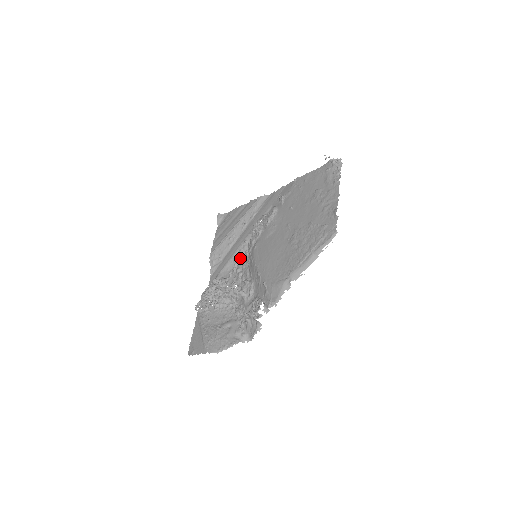
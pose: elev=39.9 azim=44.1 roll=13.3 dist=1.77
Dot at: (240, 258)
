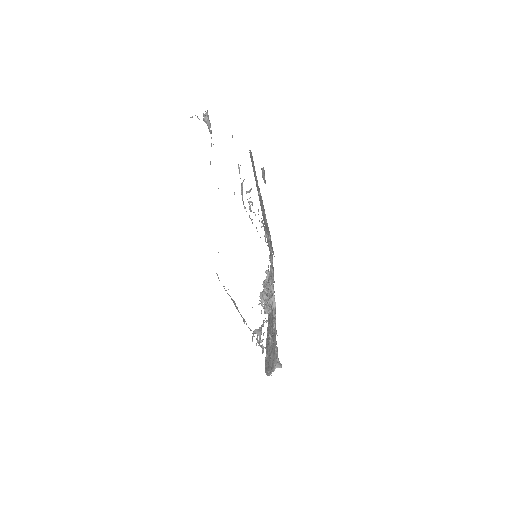
Dot at: (269, 243)
